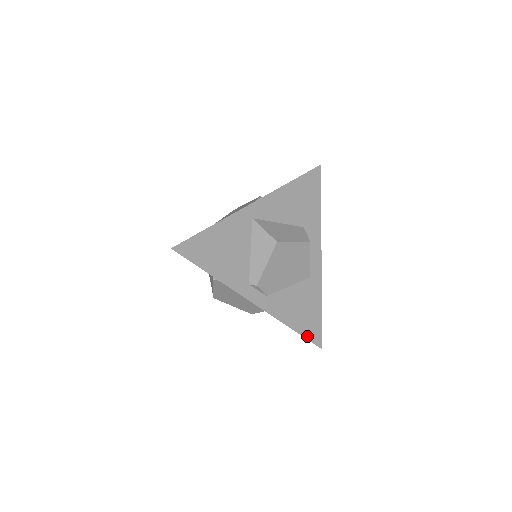
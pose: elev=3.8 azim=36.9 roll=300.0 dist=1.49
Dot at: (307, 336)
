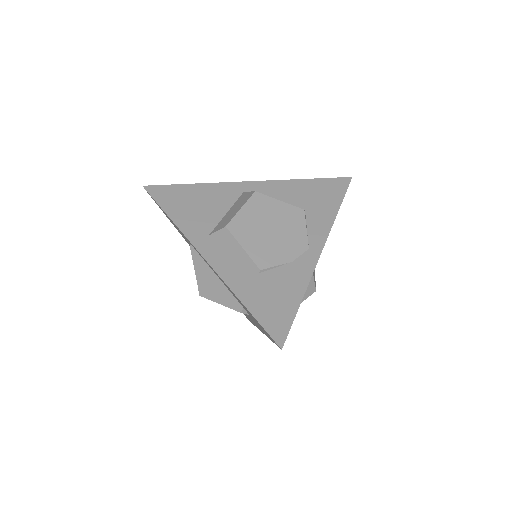
Dot at: occluded
